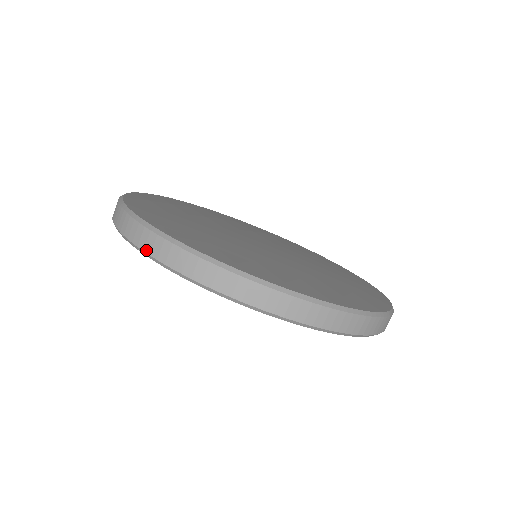
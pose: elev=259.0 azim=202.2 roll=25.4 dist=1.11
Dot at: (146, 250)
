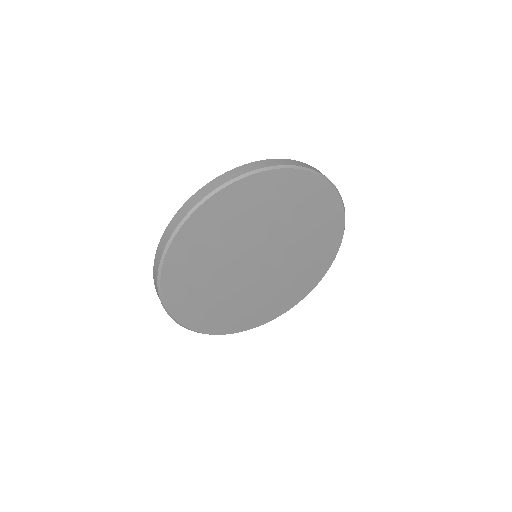
Dot at: (257, 168)
